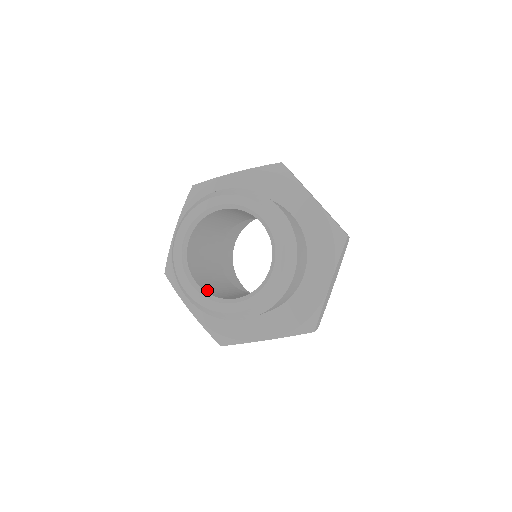
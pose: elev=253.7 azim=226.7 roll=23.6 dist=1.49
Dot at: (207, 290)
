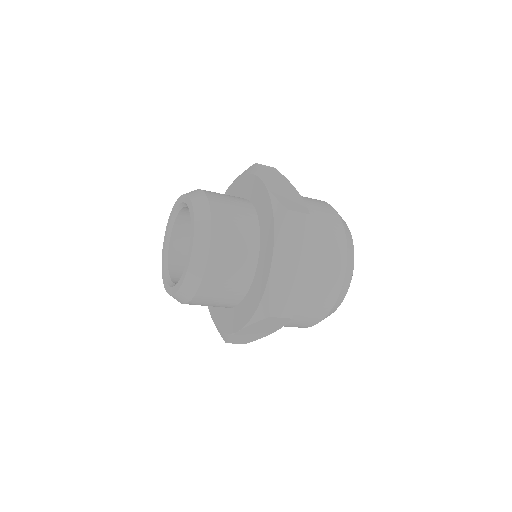
Dot at: occluded
